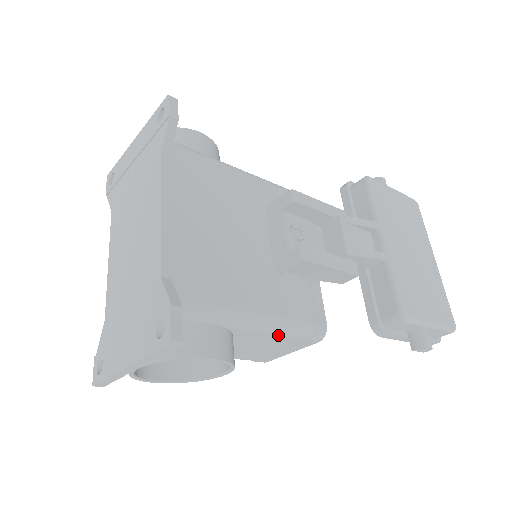
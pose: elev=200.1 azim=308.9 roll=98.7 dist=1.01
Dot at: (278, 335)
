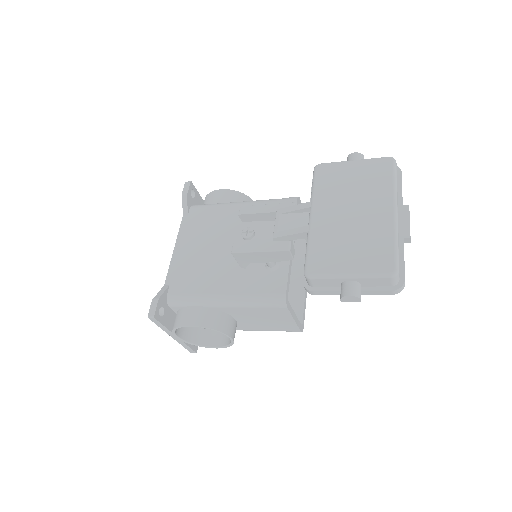
Dot at: (248, 307)
